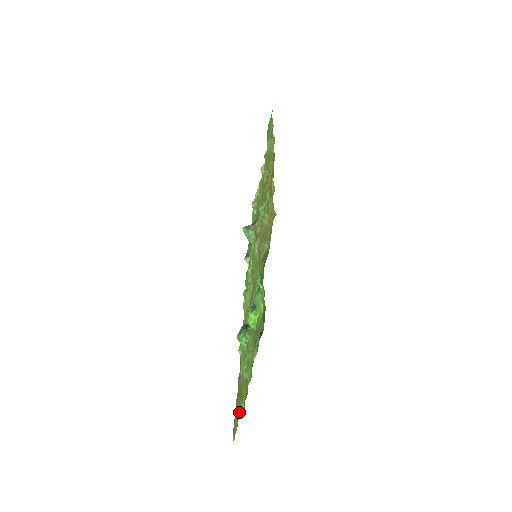
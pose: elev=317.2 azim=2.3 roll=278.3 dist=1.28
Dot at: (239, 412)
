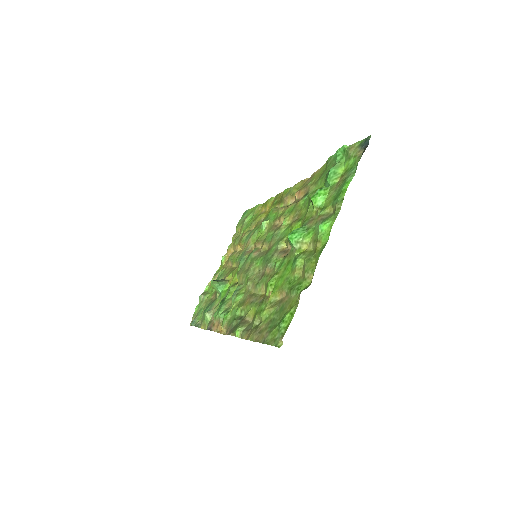
Dot at: (294, 301)
